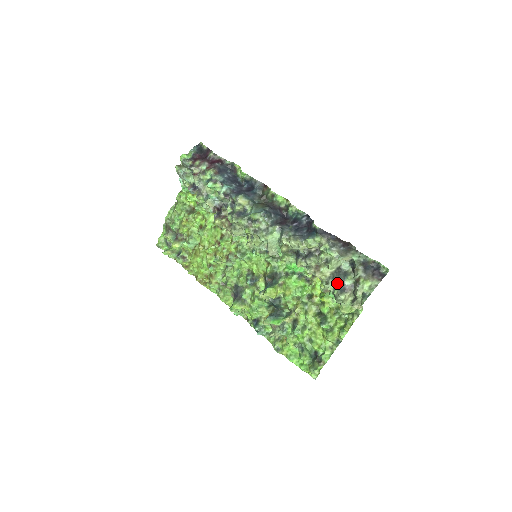
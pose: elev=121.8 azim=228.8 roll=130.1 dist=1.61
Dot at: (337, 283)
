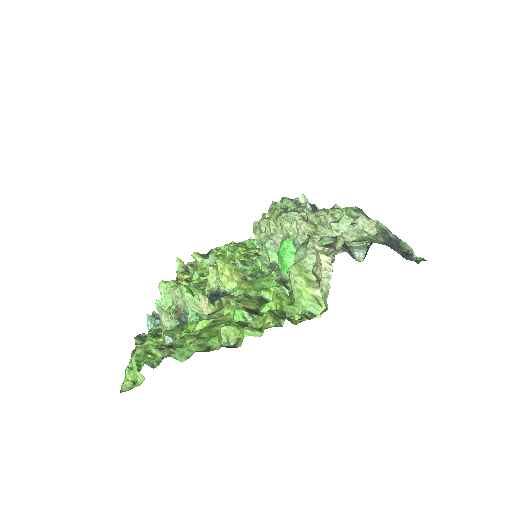
Dot at: (324, 238)
